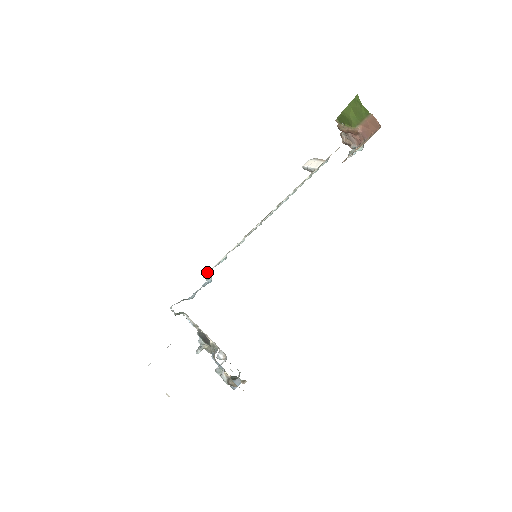
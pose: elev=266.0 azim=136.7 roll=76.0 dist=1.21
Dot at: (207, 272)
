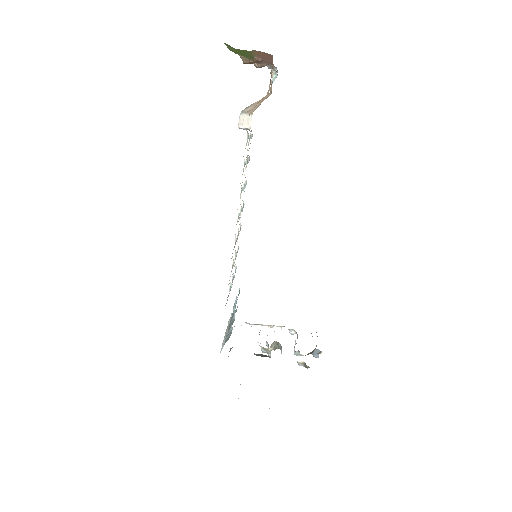
Dot at: occluded
